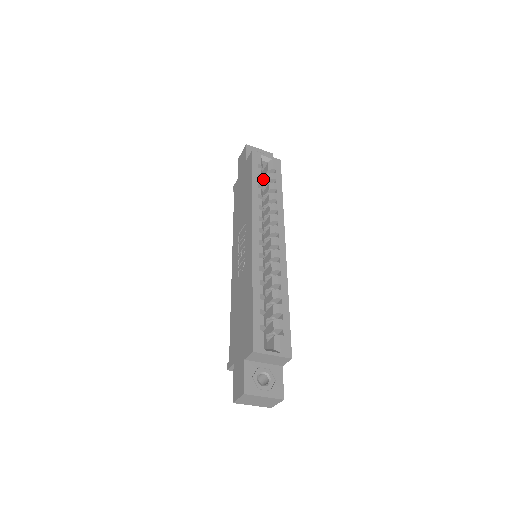
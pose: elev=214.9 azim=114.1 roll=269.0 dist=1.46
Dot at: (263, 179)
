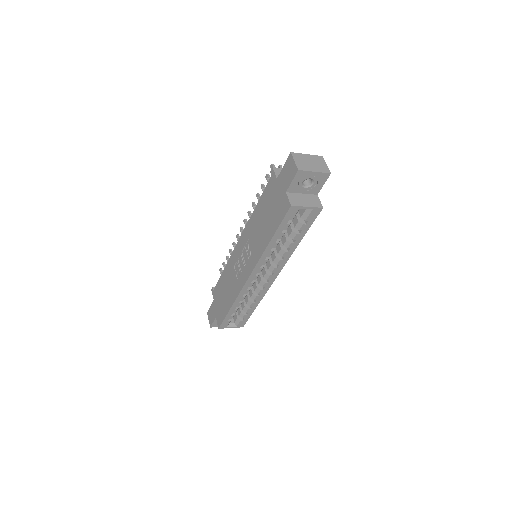
Dot at: occluded
